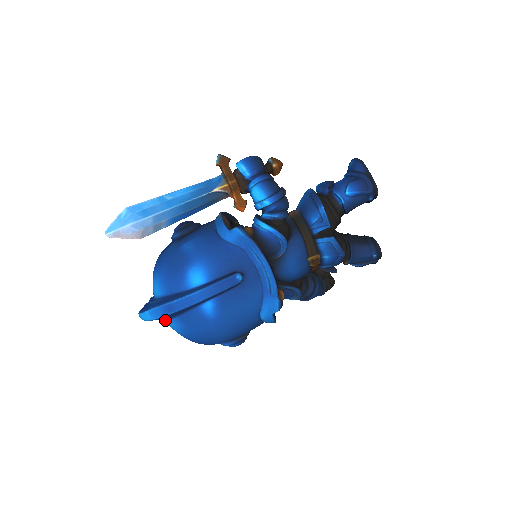
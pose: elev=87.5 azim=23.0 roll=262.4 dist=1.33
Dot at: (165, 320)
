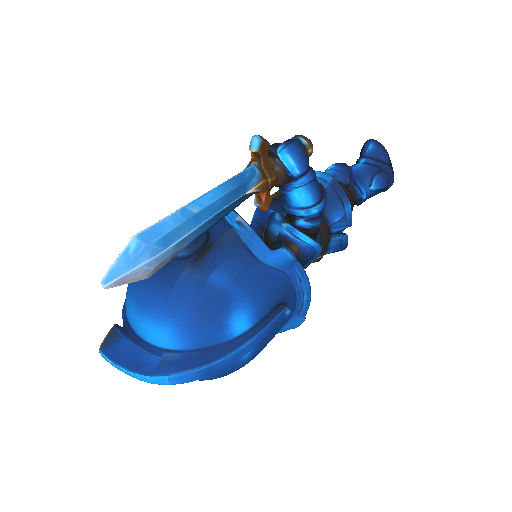
Dot at: occluded
